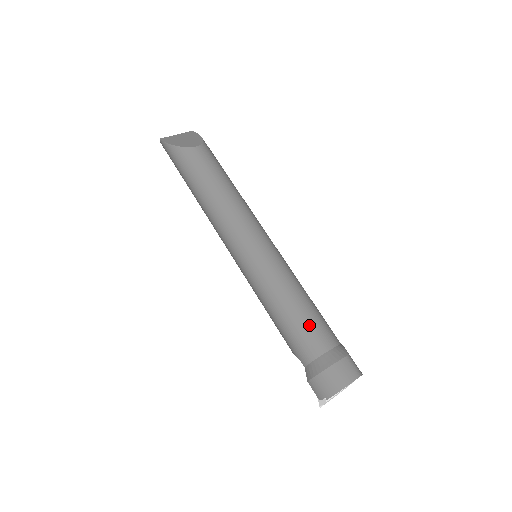
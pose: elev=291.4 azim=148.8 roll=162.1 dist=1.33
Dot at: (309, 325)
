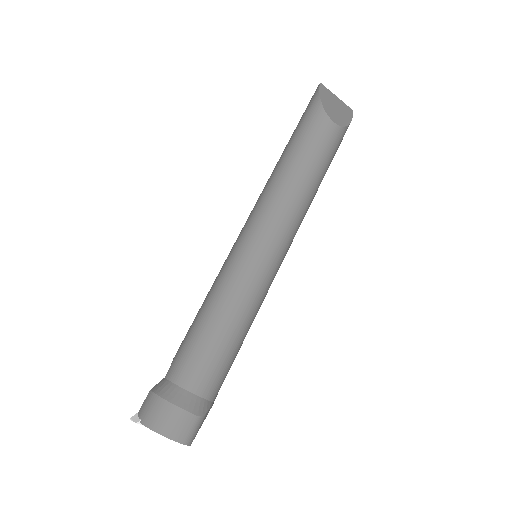
Dot at: (209, 356)
